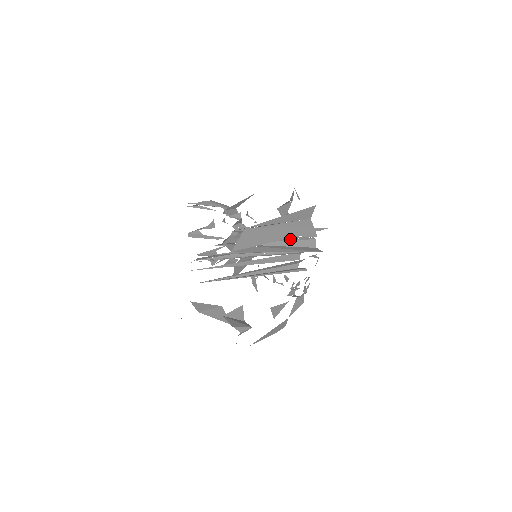
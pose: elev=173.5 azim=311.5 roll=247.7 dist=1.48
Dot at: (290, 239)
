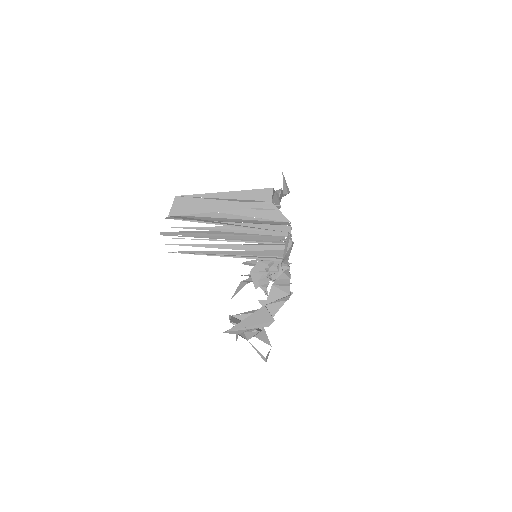
Dot at: (256, 223)
